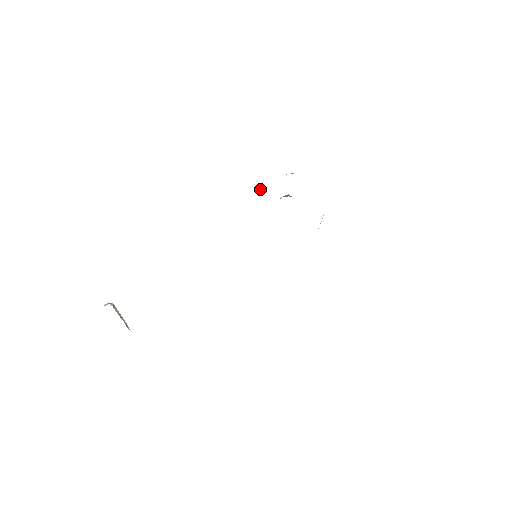
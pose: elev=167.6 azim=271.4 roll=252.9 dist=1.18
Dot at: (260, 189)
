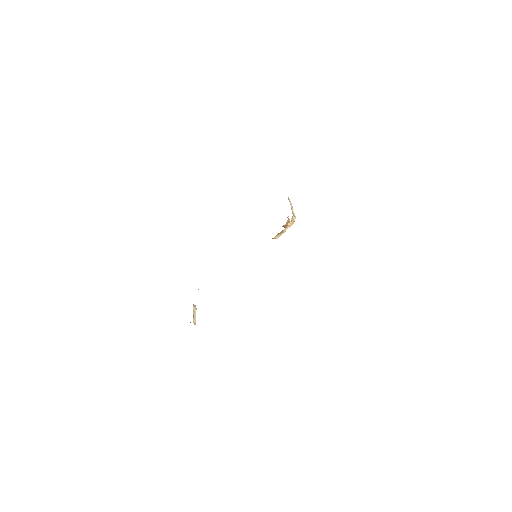
Dot at: occluded
